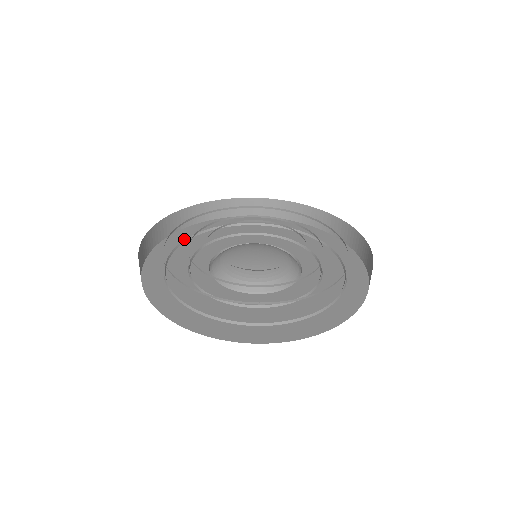
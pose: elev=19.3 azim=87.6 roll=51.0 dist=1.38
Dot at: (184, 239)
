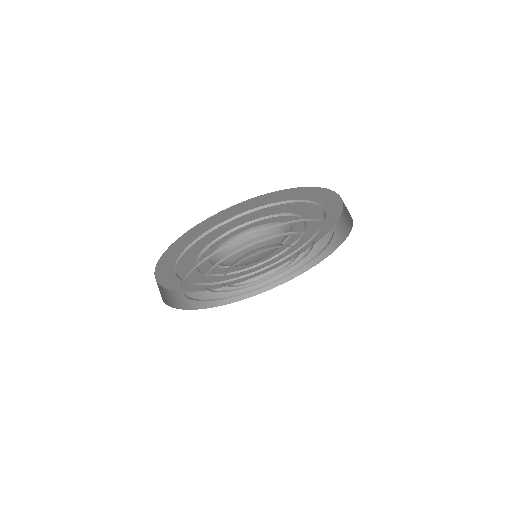
Dot at: (234, 295)
